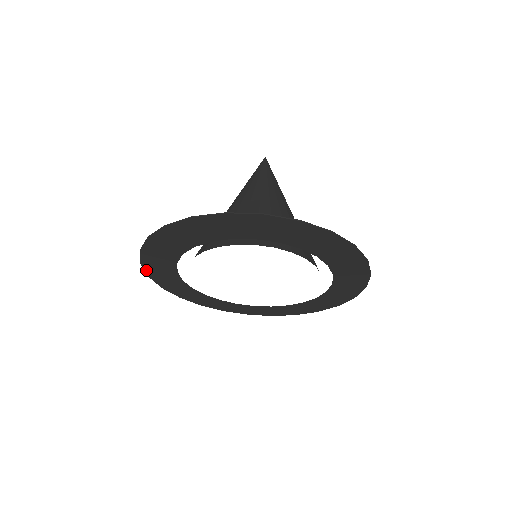
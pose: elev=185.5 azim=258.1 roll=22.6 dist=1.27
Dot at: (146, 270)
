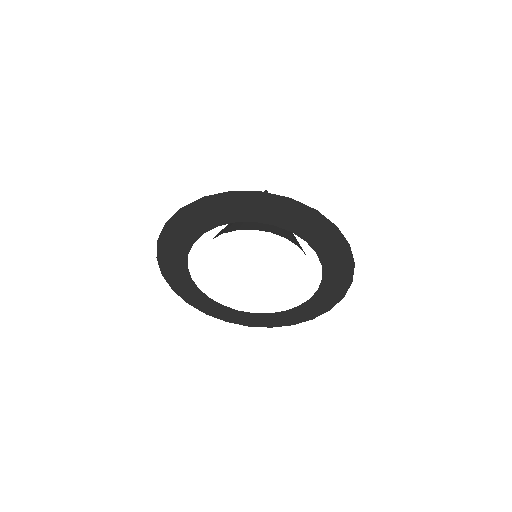
Dot at: (161, 266)
